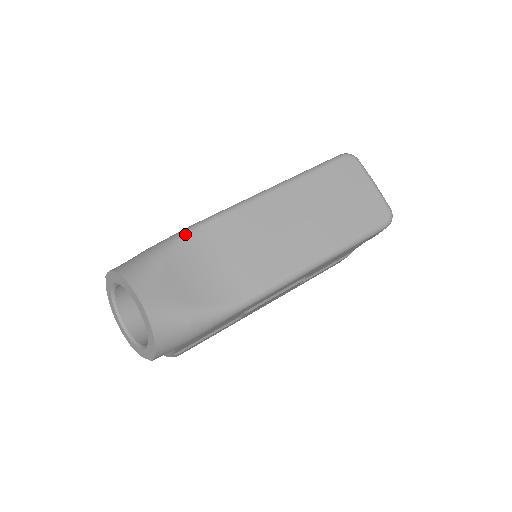
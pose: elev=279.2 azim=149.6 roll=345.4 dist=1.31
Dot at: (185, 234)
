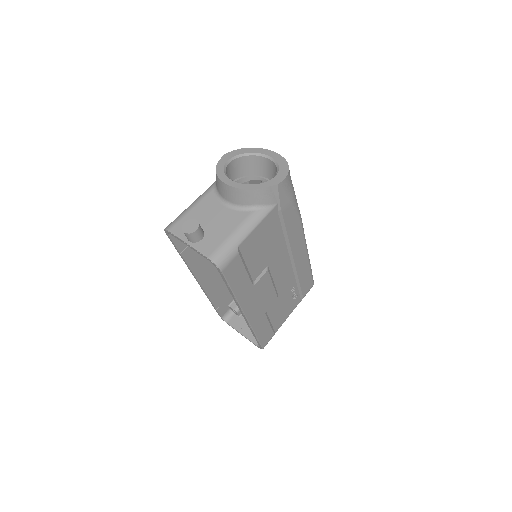
Dot at: occluded
